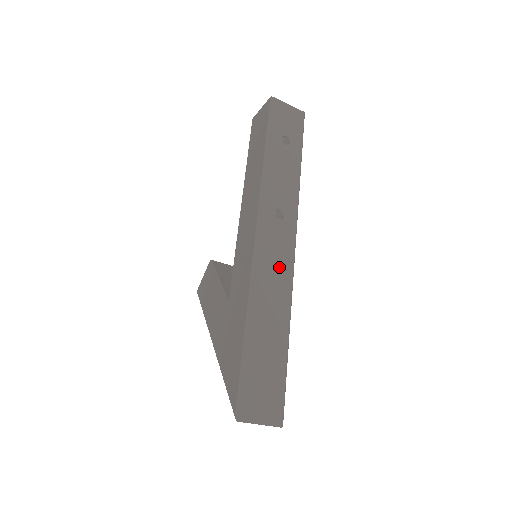
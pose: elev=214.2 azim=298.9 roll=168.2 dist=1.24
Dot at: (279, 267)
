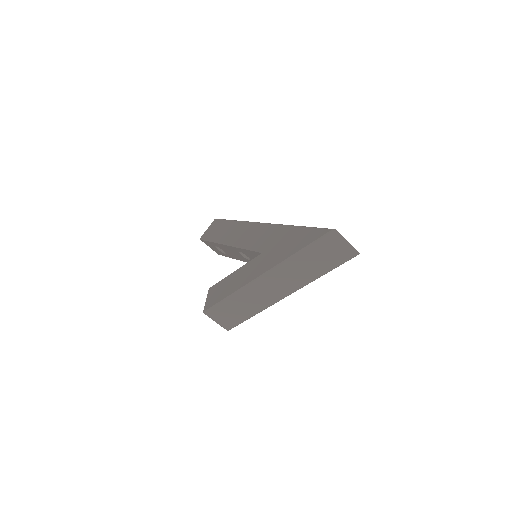
Dot at: occluded
